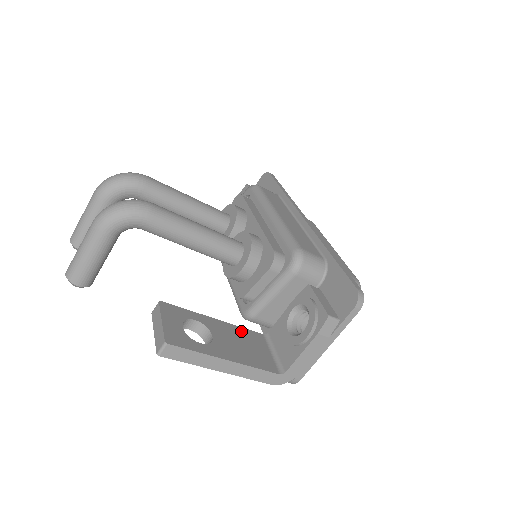
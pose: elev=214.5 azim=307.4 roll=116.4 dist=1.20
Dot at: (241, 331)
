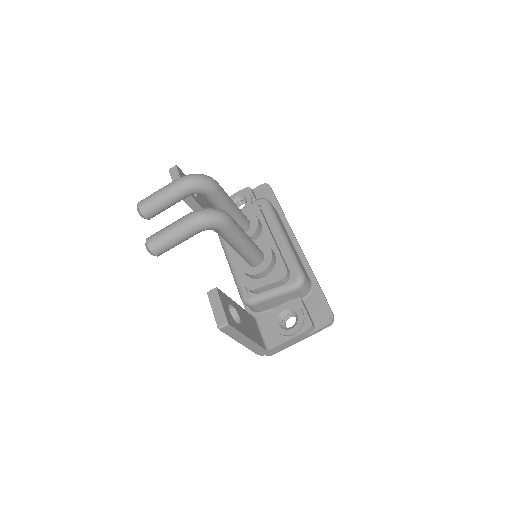
Dot at: (247, 314)
